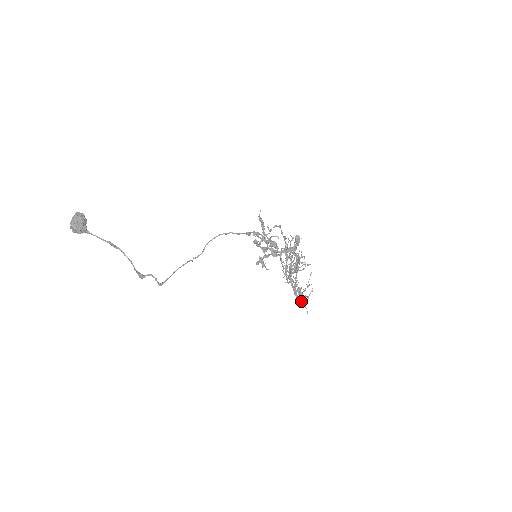
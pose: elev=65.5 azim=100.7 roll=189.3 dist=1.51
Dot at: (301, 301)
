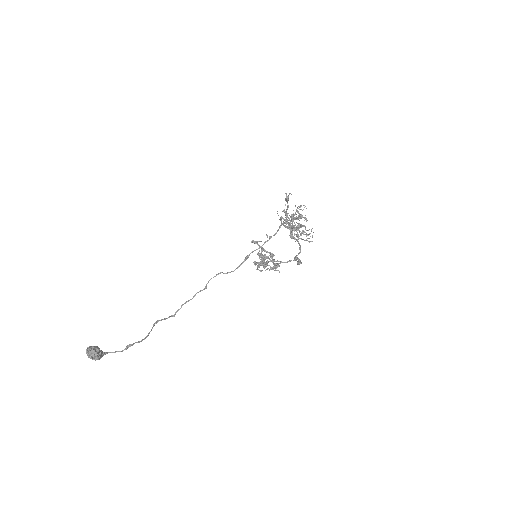
Dot at: occluded
